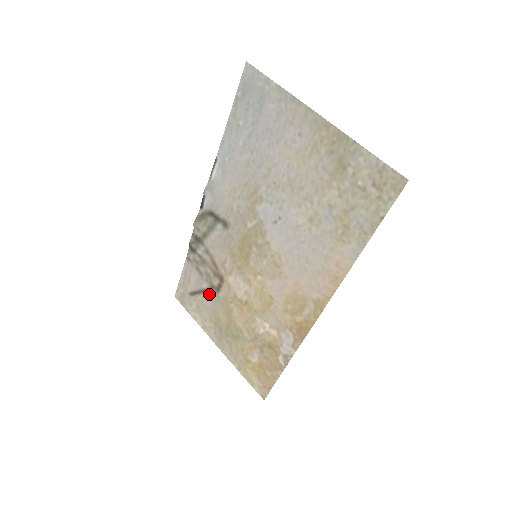
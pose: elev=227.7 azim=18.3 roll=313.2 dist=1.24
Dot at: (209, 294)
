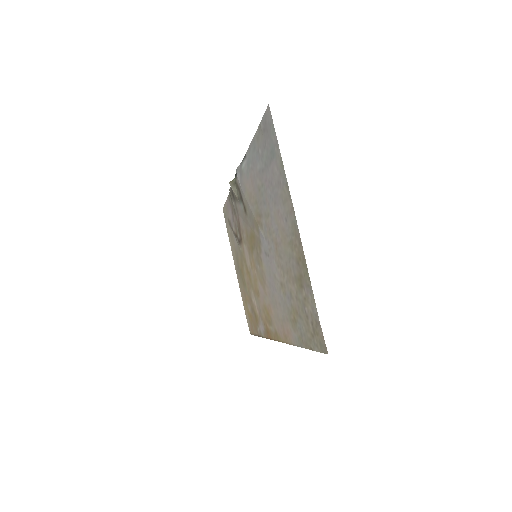
Dot at: (235, 237)
